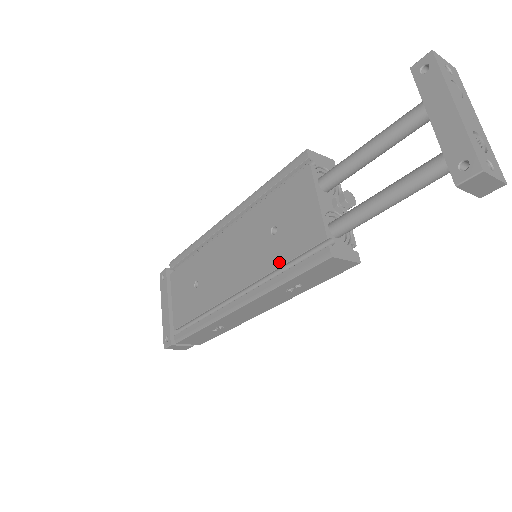
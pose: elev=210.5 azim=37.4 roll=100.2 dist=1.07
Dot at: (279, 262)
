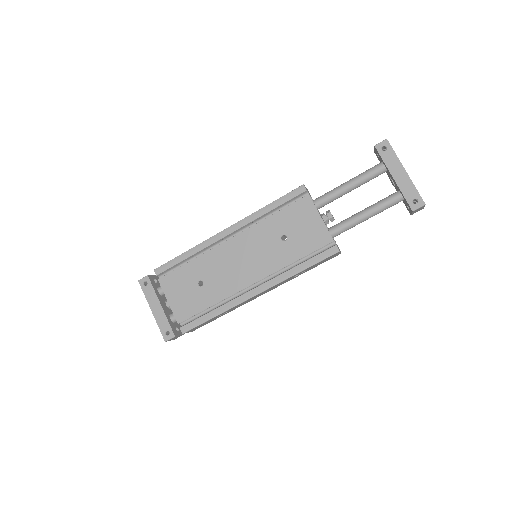
Dot at: (294, 258)
